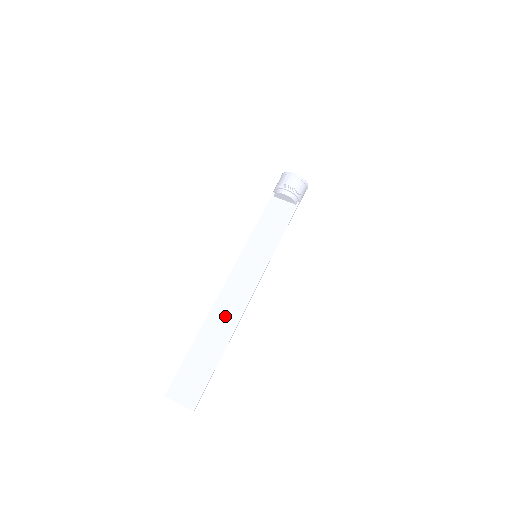
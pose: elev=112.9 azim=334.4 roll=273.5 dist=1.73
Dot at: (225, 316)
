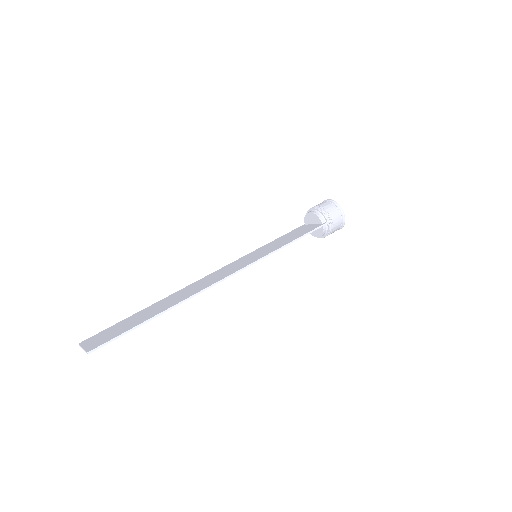
Dot at: (189, 291)
